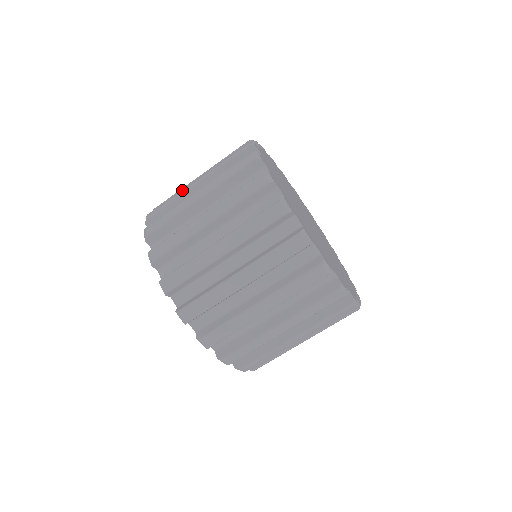
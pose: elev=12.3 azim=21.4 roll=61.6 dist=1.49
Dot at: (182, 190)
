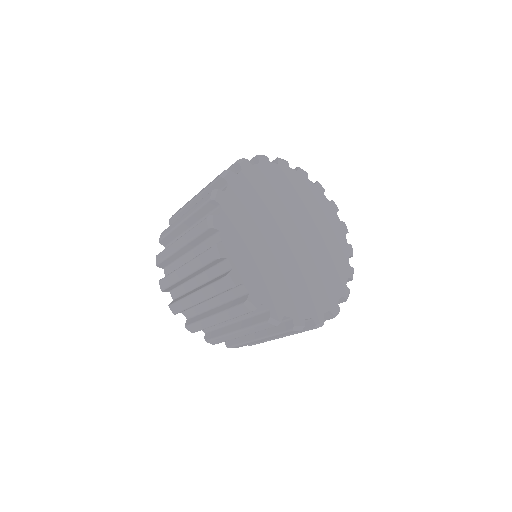
Dot at: (187, 203)
